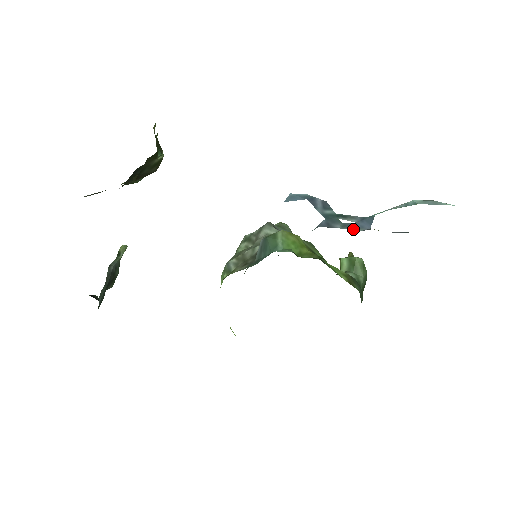
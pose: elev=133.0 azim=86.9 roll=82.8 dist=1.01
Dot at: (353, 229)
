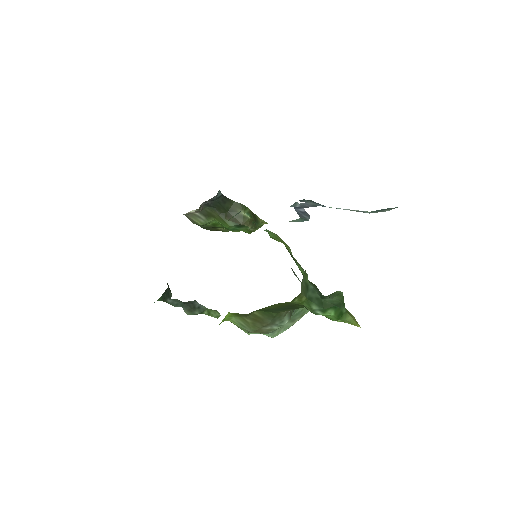
Dot at: occluded
